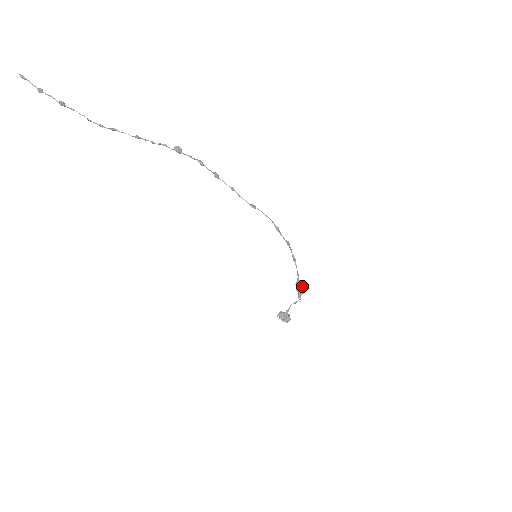
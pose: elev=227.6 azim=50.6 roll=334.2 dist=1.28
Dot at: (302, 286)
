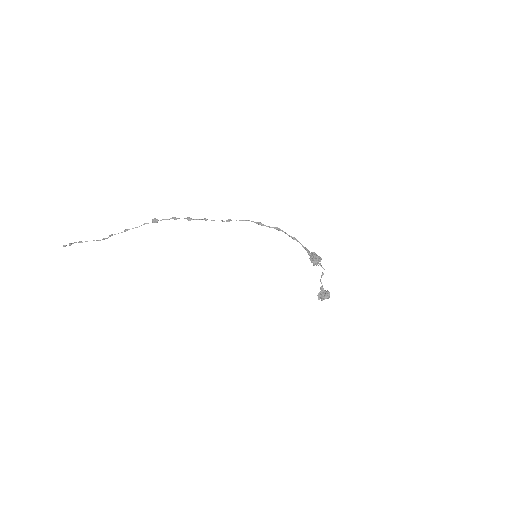
Dot at: (315, 255)
